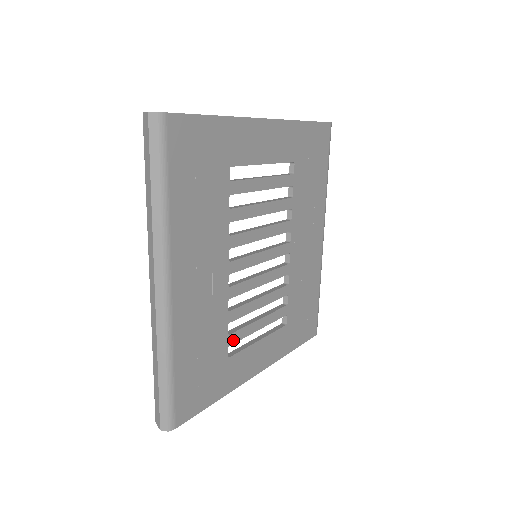
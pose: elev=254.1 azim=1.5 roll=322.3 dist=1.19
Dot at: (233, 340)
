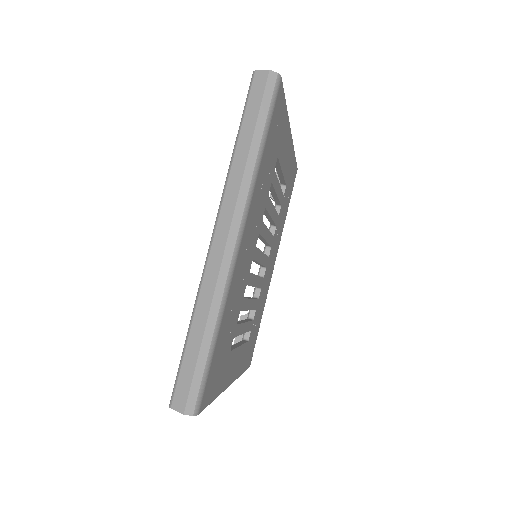
Dot at: (236, 333)
